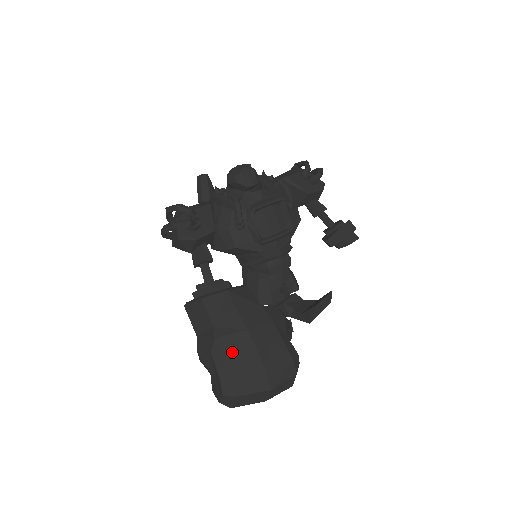
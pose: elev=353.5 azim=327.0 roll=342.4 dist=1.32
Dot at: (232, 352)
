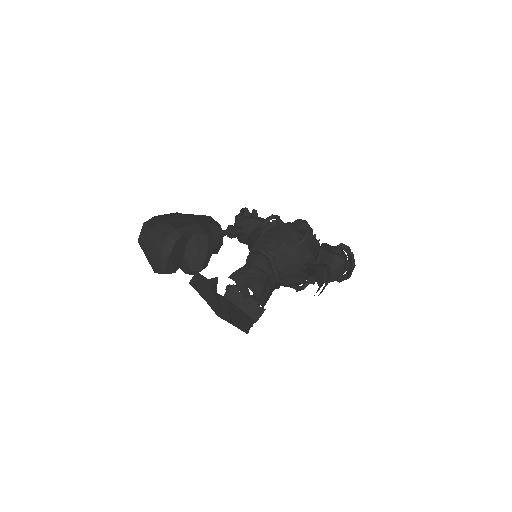
Dot at: (171, 215)
